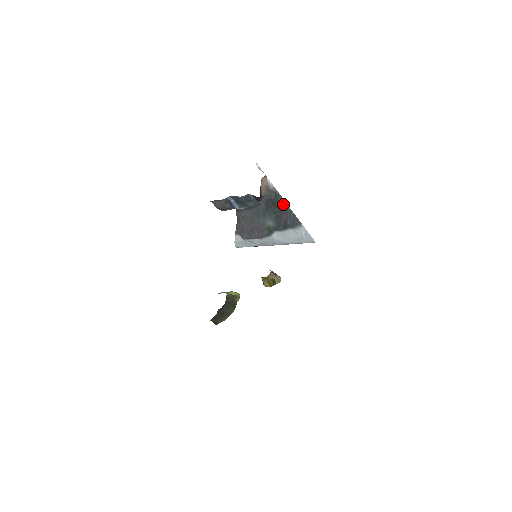
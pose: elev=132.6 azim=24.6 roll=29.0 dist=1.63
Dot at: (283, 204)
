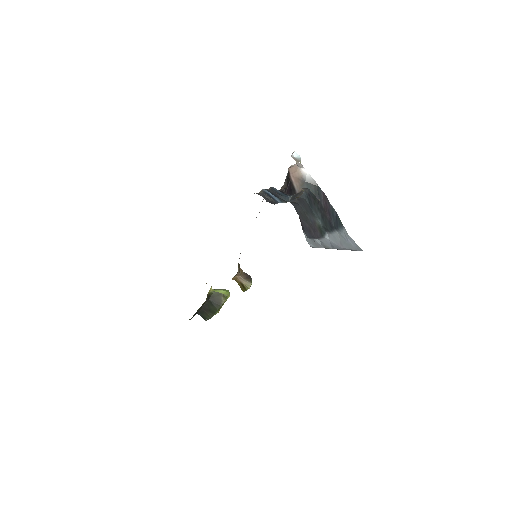
Dot at: (325, 200)
